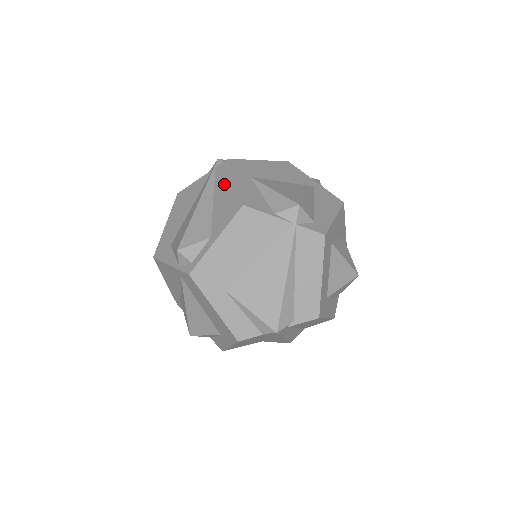
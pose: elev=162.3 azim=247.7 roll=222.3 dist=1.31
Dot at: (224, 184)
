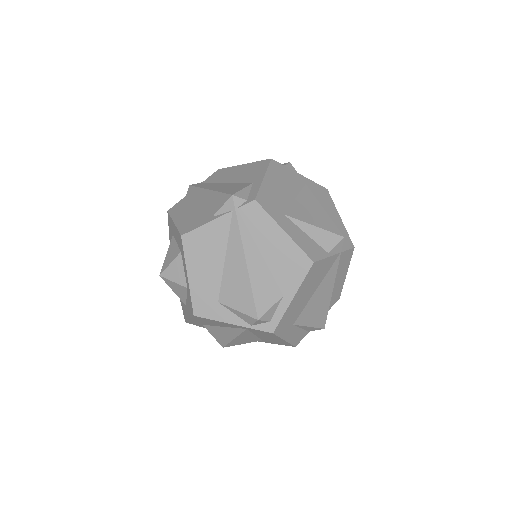
Dot at: (268, 234)
